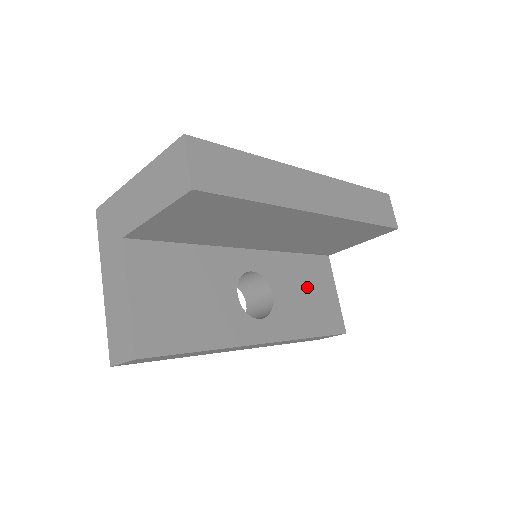
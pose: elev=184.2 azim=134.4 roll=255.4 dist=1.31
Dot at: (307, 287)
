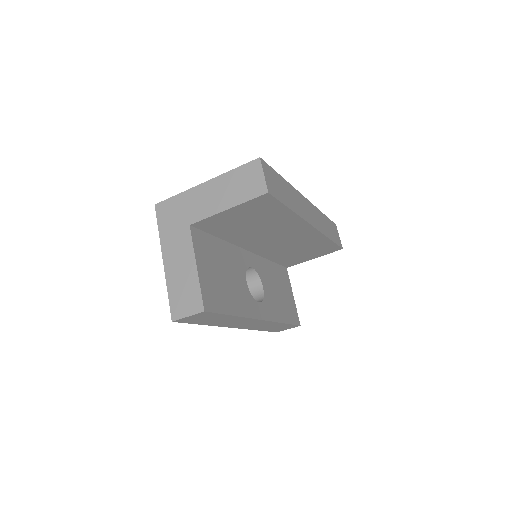
Dot at: (279, 287)
